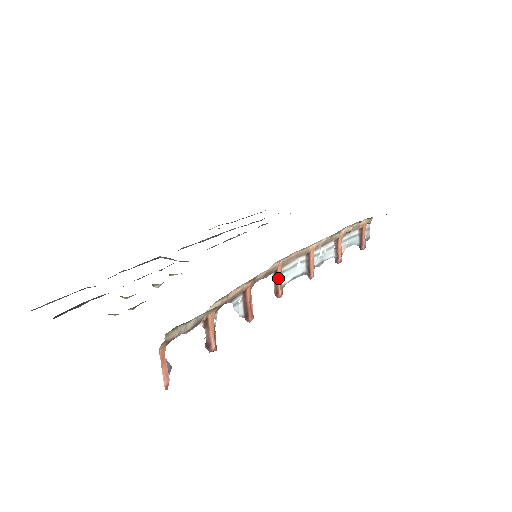
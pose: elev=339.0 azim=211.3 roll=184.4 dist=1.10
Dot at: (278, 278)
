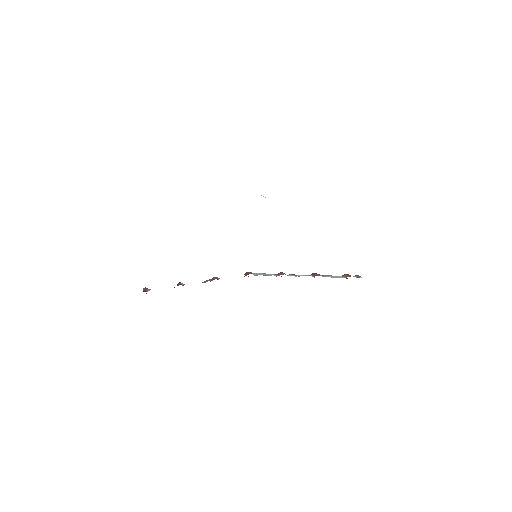
Dot at: occluded
